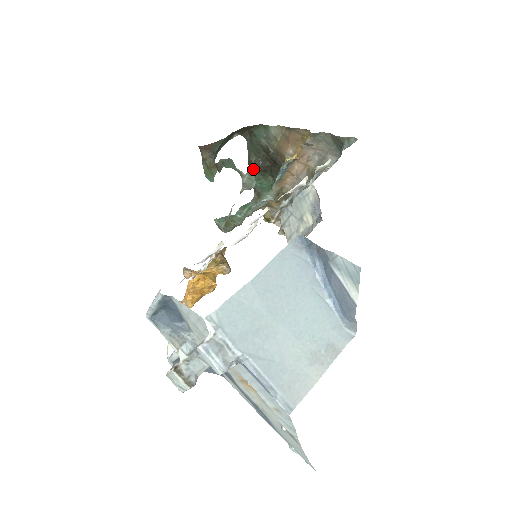
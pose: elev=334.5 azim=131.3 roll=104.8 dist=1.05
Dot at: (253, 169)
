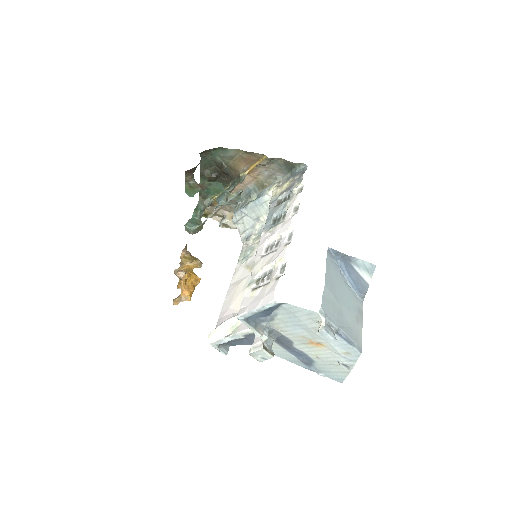
Dot at: (203, 179)
